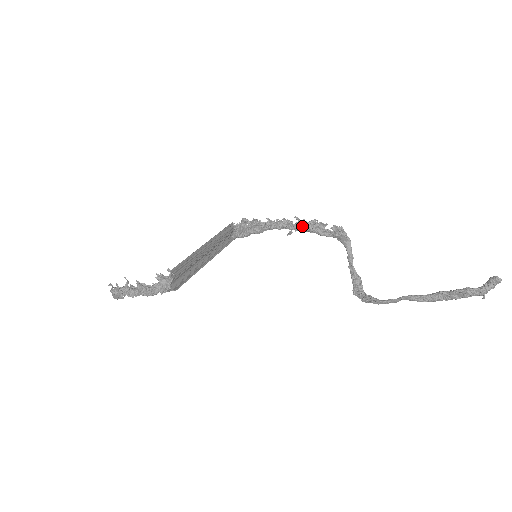
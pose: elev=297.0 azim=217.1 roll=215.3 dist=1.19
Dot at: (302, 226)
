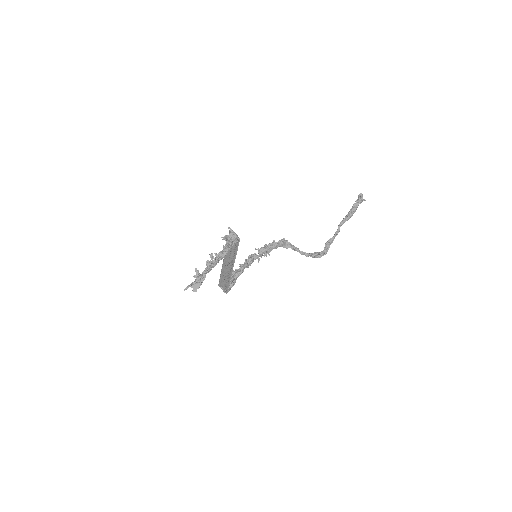
Dot at: (263, 248)
